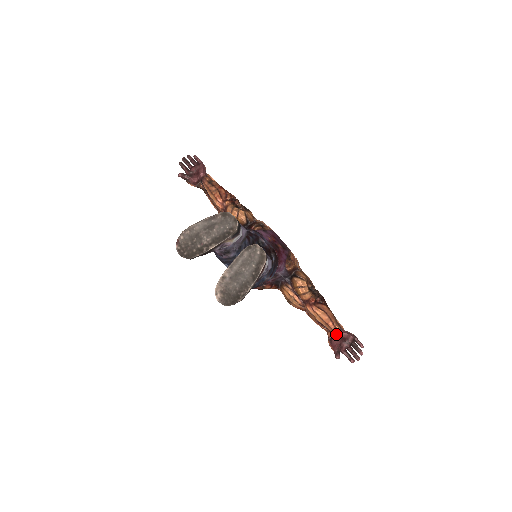
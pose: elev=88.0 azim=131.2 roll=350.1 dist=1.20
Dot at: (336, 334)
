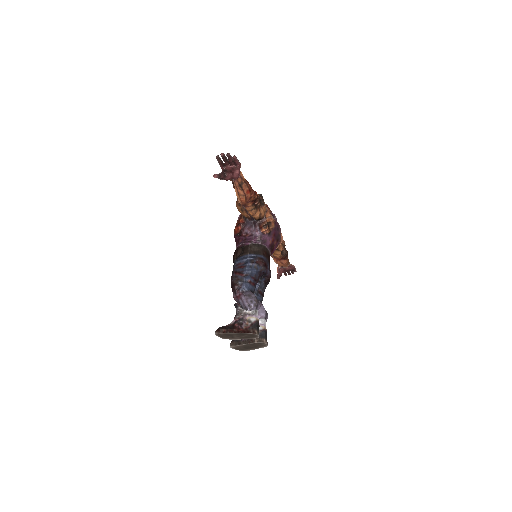
Dot at: (284, 268)
